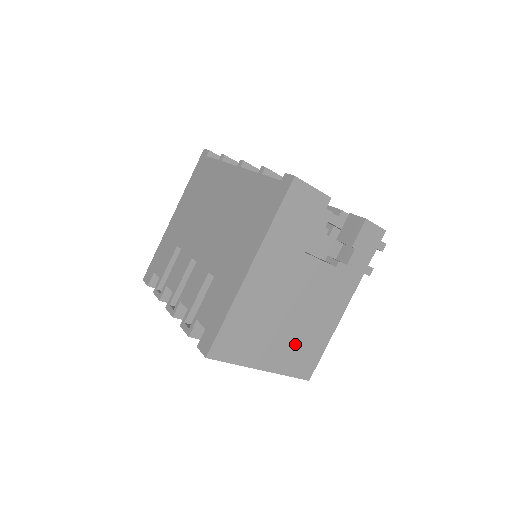
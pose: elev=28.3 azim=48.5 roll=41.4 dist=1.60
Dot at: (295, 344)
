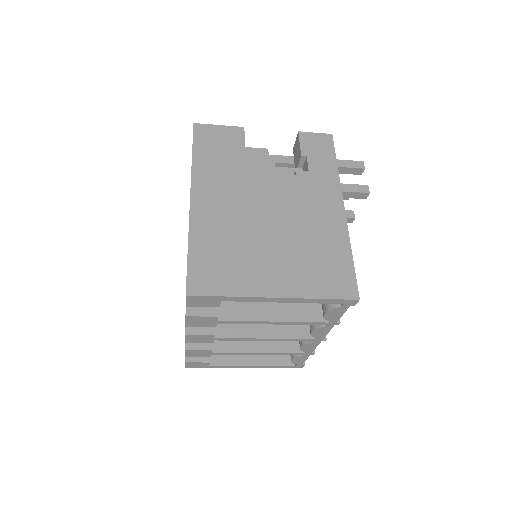
Dot at: (302, 260)
